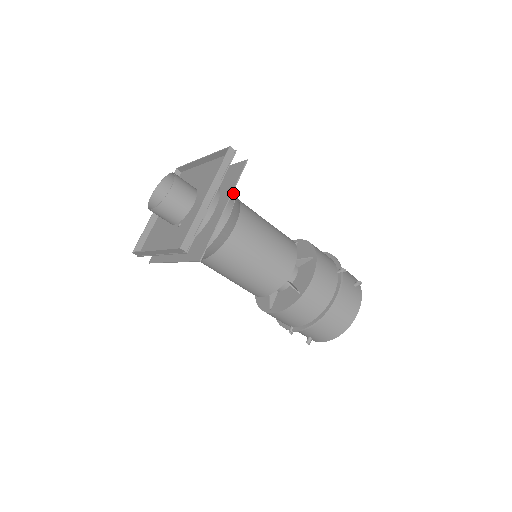
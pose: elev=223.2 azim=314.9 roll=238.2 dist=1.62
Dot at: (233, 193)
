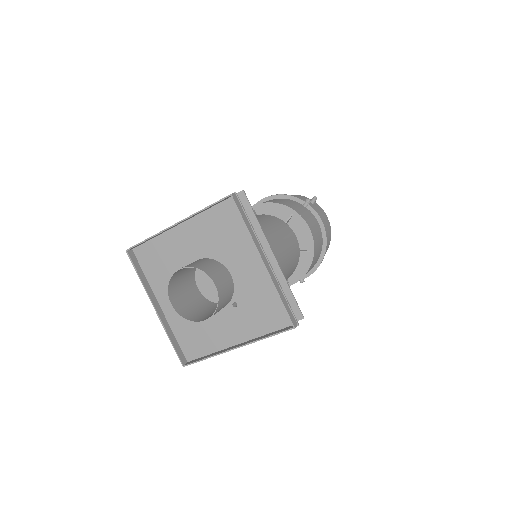
Dot at: occluded
